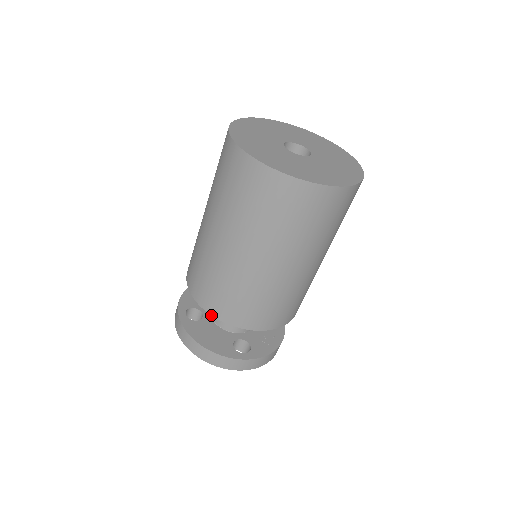
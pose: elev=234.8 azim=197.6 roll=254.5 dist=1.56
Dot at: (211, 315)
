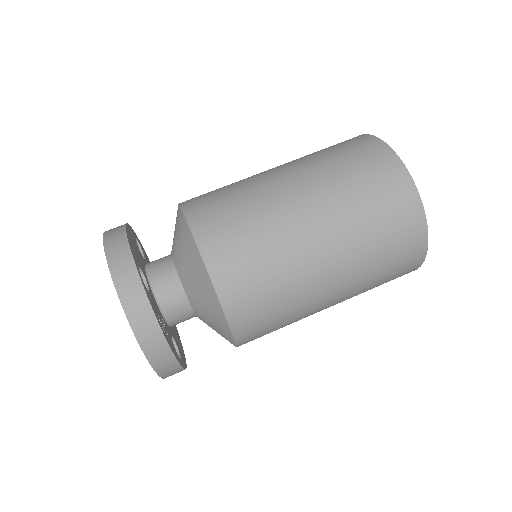
Dot at: occluded
